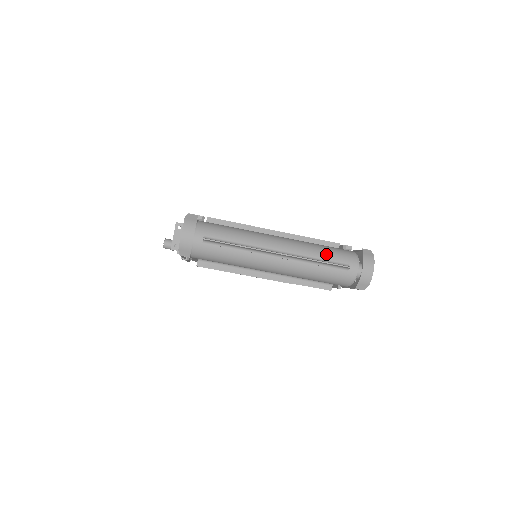
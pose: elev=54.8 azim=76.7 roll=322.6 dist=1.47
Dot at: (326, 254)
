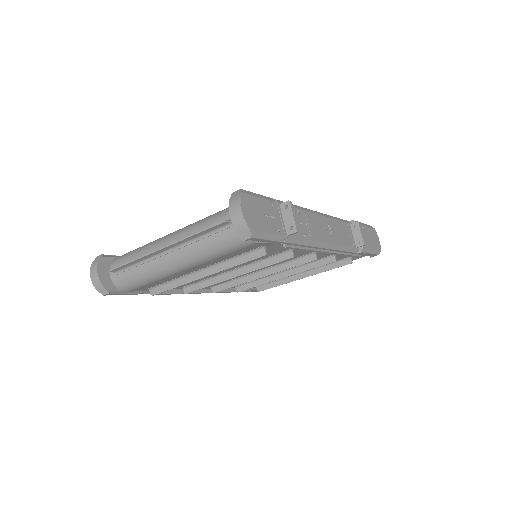
Dot at: (208, 222)
